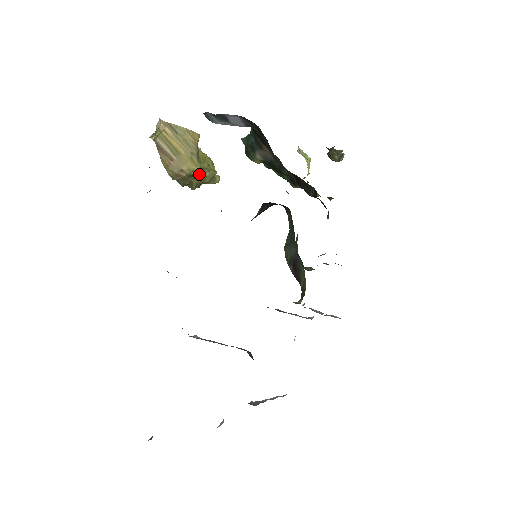
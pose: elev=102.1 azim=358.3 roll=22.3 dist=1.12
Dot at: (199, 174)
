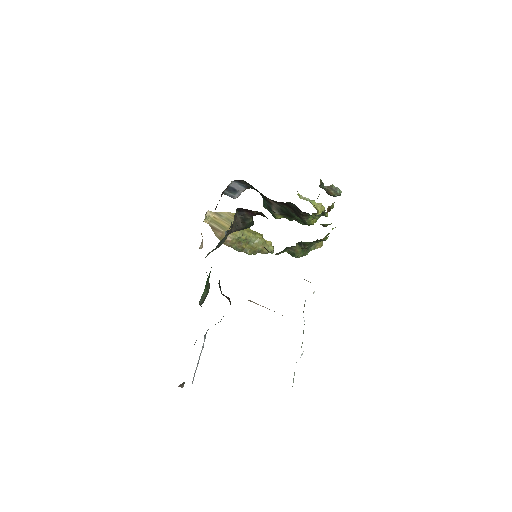
Dot at: (250, 243)
